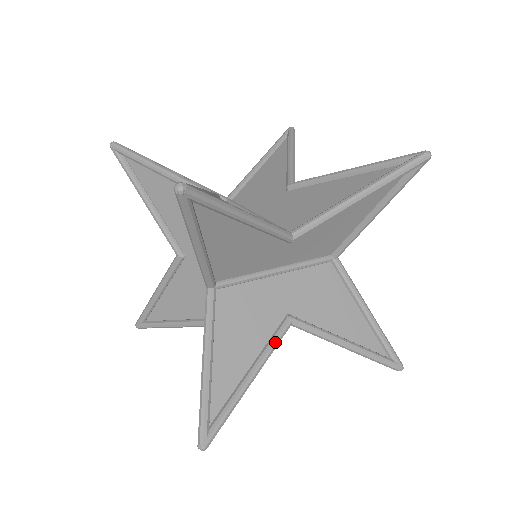
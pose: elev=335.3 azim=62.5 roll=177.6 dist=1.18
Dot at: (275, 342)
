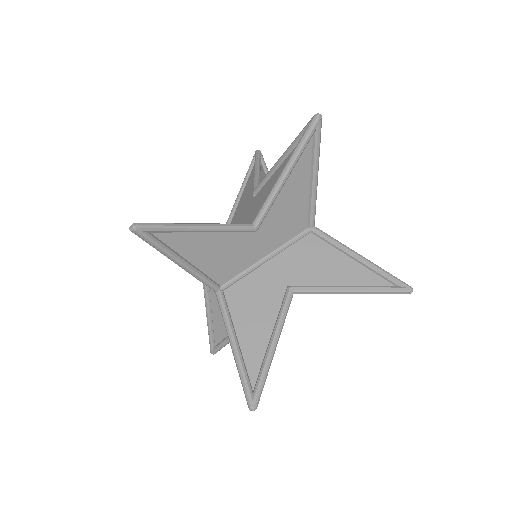
Dot at: (283, 311)
